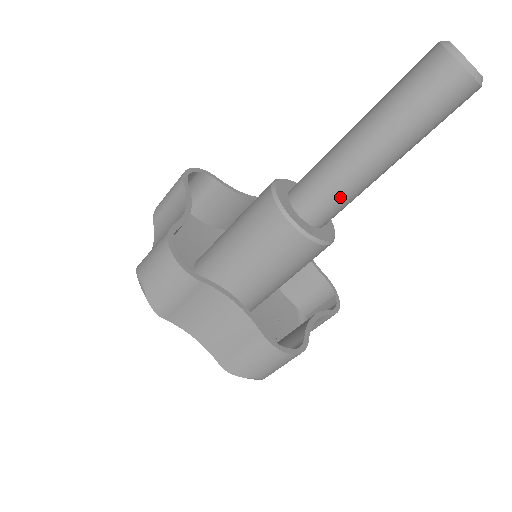
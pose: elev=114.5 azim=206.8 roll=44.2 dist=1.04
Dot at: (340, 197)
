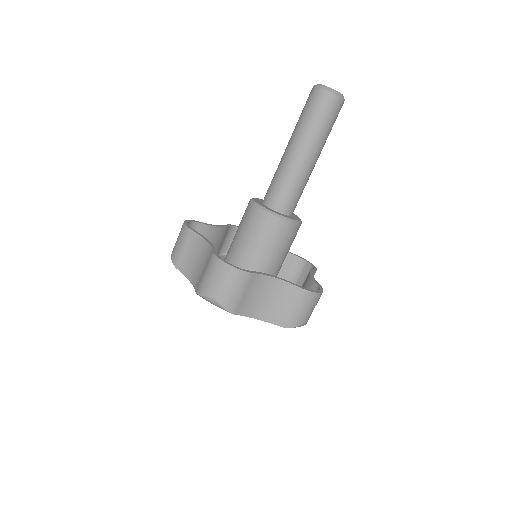
Dot at: (281, 182)
